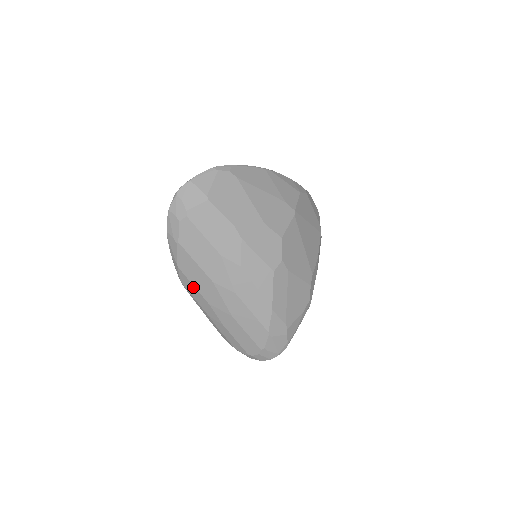
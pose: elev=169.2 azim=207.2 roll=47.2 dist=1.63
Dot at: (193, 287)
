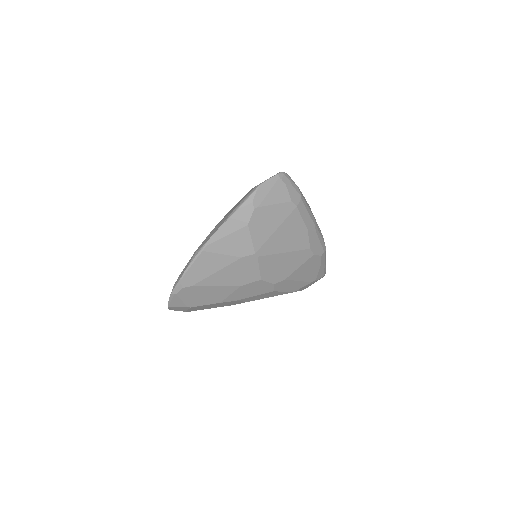
Dot at: occluded
